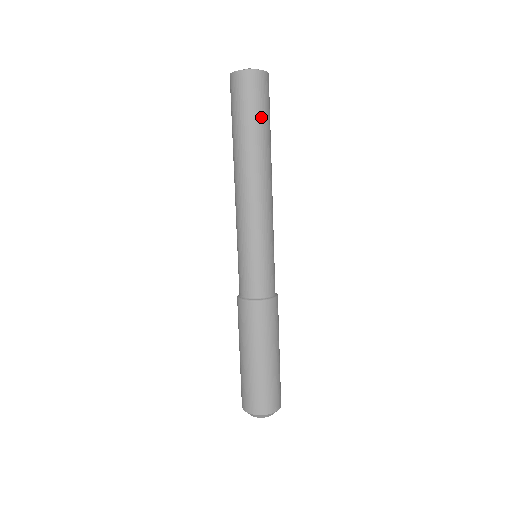
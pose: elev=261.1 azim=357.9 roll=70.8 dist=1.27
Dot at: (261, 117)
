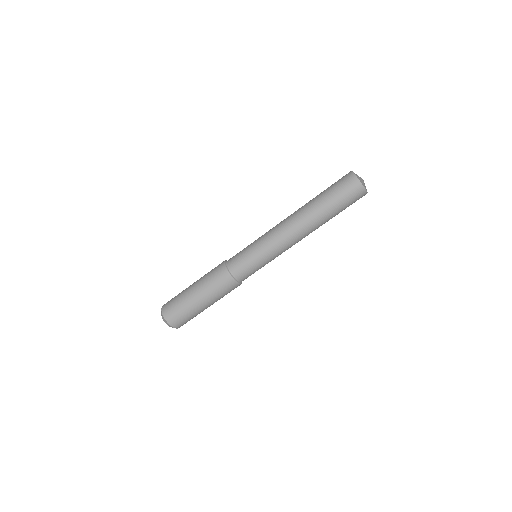
Dot at: (339, 208)
